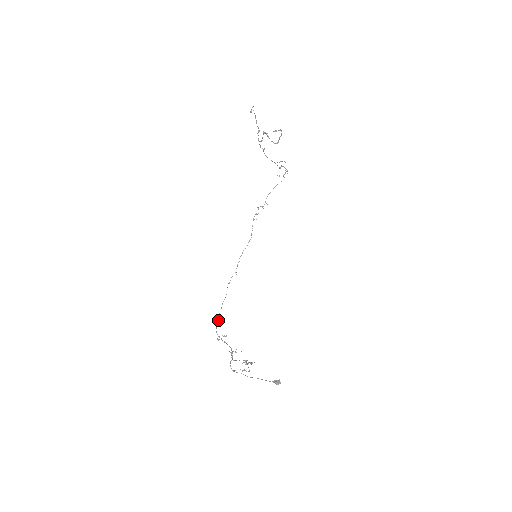
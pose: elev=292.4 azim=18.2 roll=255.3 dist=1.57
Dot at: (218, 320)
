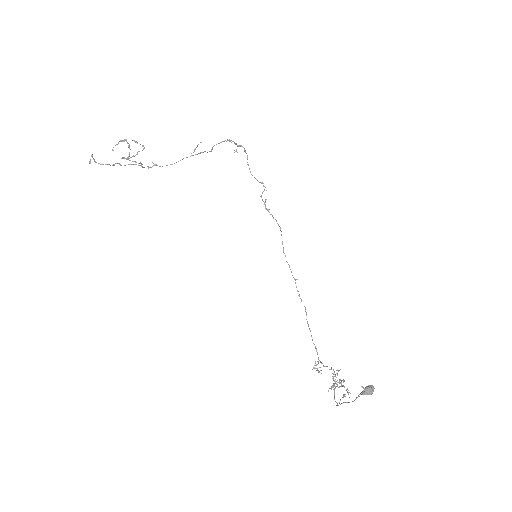
Dot at: occluded
